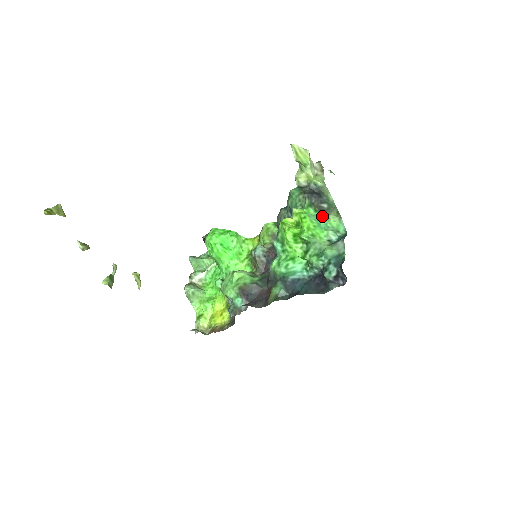
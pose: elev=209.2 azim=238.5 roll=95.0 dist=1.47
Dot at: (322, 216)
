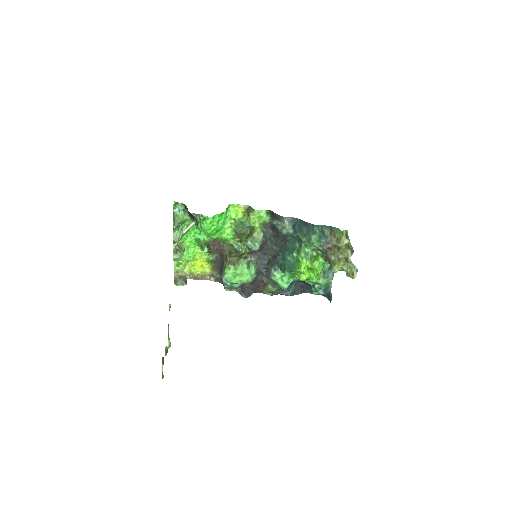
Dot at: occluded
